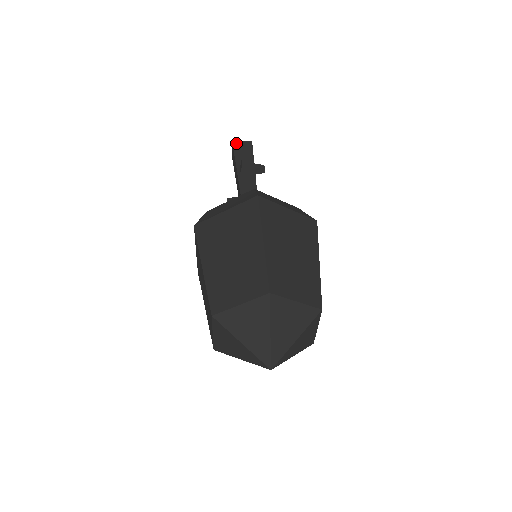
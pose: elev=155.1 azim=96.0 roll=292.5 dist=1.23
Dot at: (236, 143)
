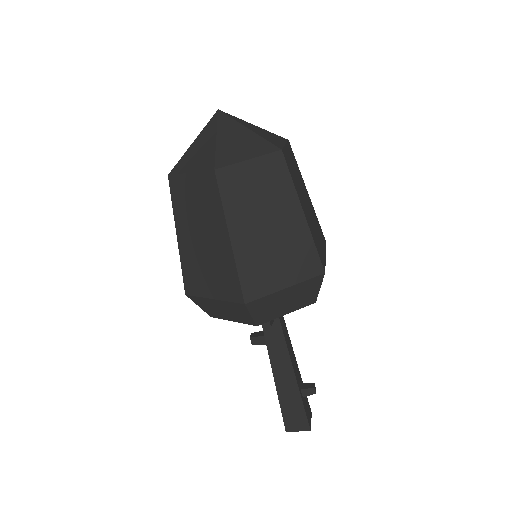
Dot at: occluded
